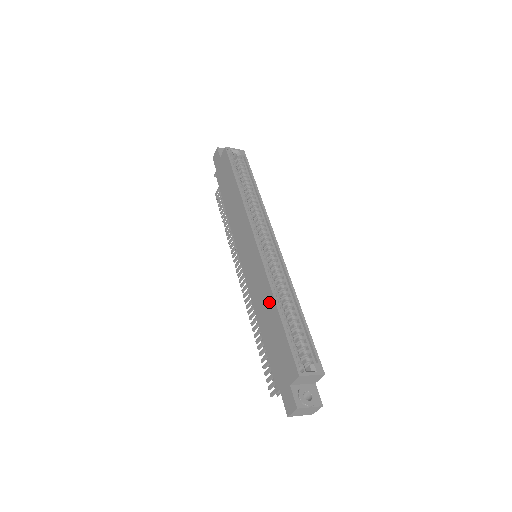
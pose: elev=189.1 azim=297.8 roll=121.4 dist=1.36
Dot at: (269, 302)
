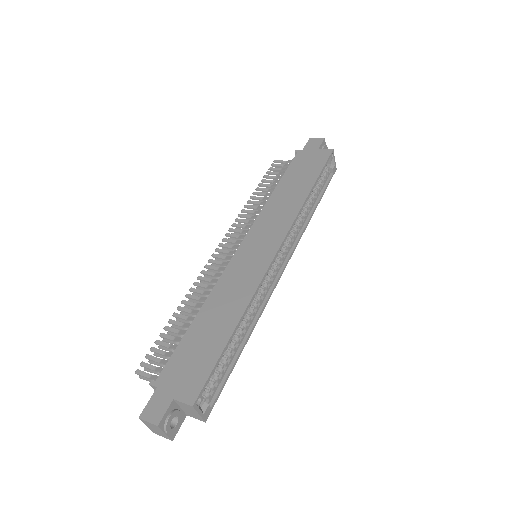
Dot at: (233, 312)
